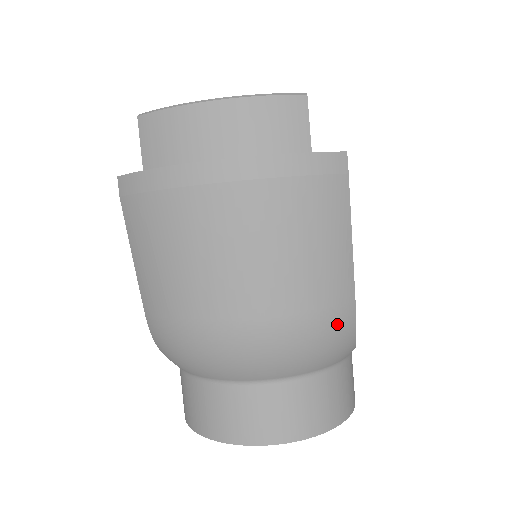
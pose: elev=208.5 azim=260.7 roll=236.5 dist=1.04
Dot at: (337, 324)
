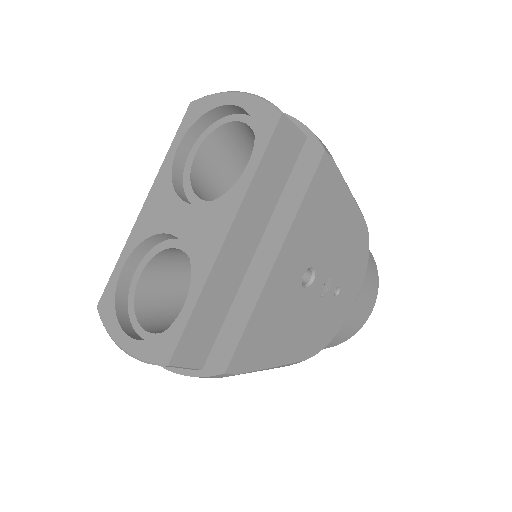
Dot at: occluded
